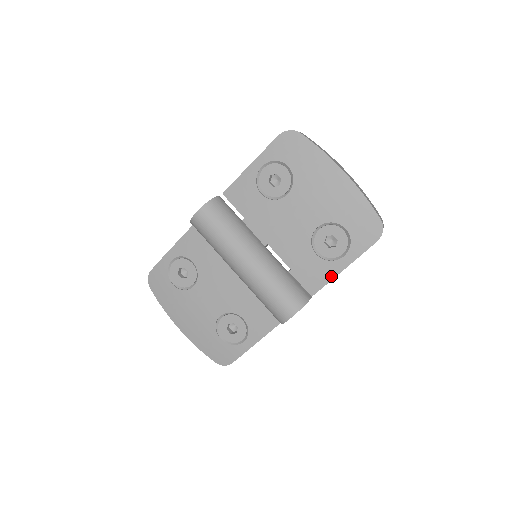
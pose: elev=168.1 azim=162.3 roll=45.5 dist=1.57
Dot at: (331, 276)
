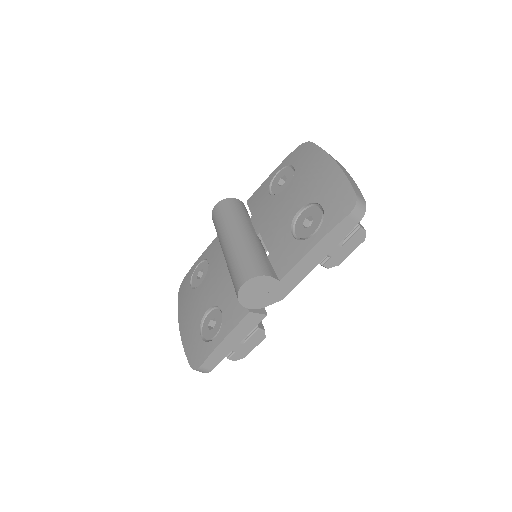
Dot at: (300, 256)
